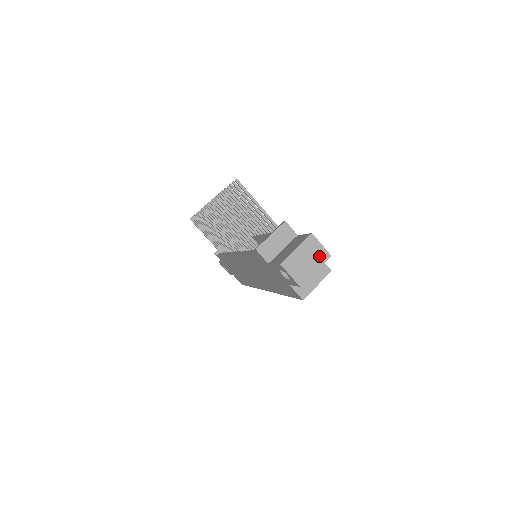
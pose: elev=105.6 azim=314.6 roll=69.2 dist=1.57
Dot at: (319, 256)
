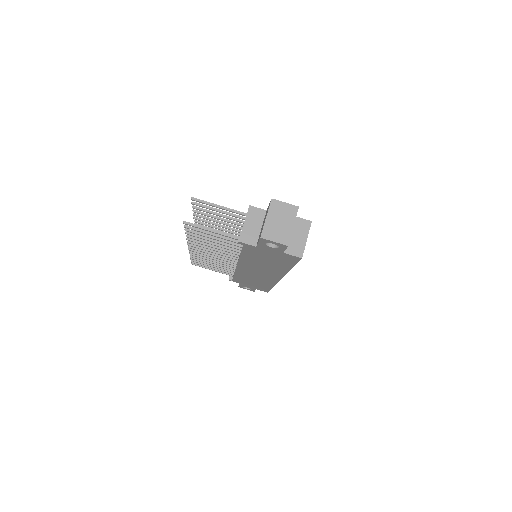
Dot at: (289, 213)
